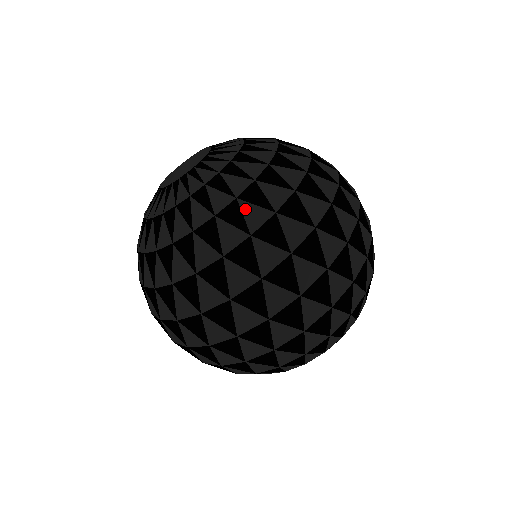
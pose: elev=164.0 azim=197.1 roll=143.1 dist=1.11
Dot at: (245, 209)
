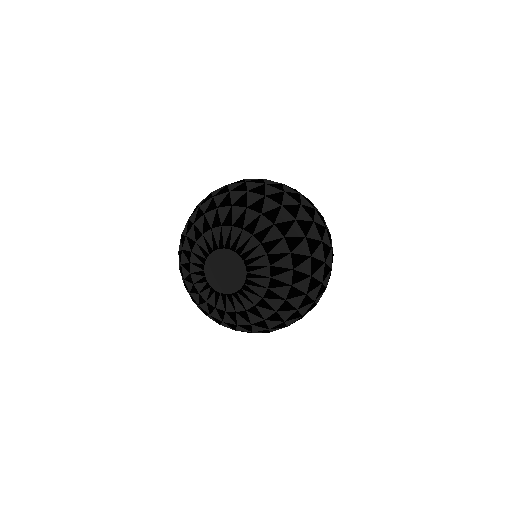
Dot at: (298, 287)
